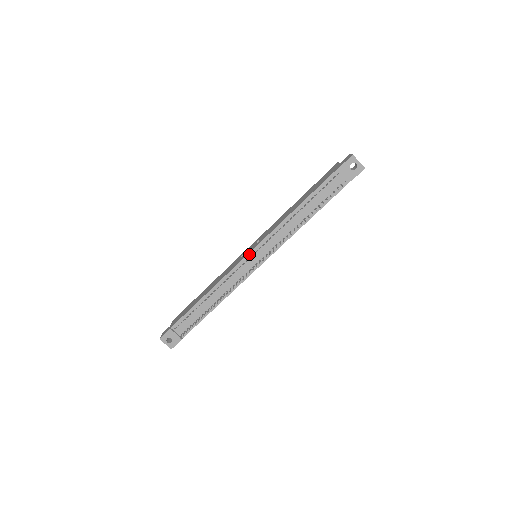
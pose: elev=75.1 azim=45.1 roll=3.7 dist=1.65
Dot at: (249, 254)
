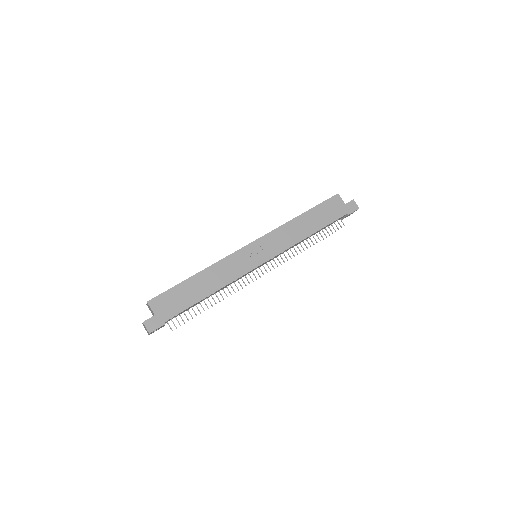
Dot at: (263, 263)
